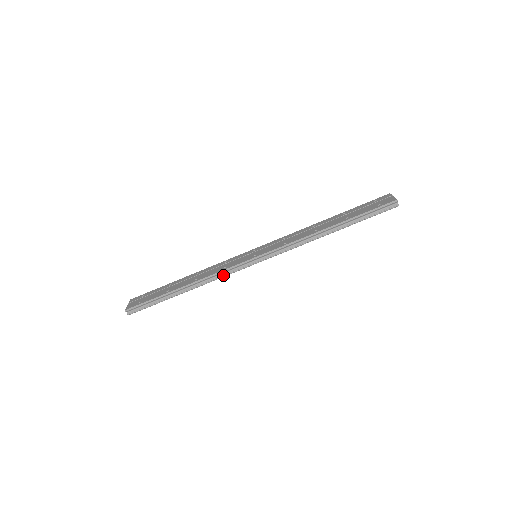
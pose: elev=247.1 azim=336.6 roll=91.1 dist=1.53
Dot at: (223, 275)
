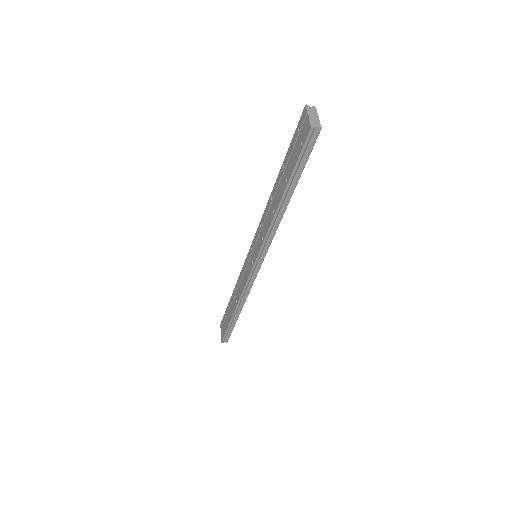
Dot at: (248, 290)
